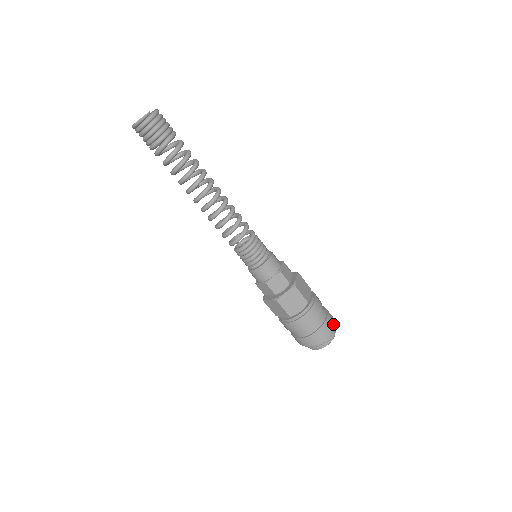
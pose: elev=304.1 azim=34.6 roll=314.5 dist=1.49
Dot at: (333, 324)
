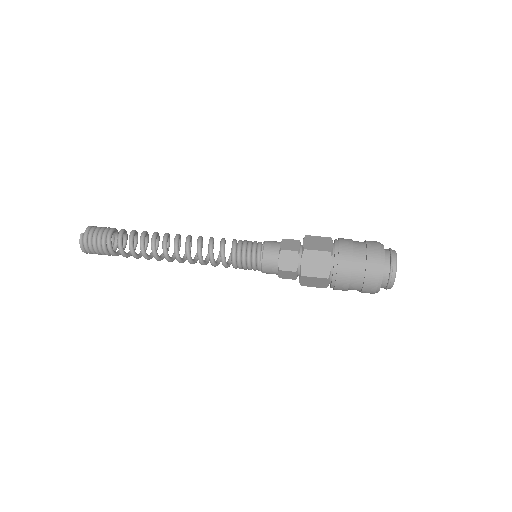
Dot at: (382, 248)
